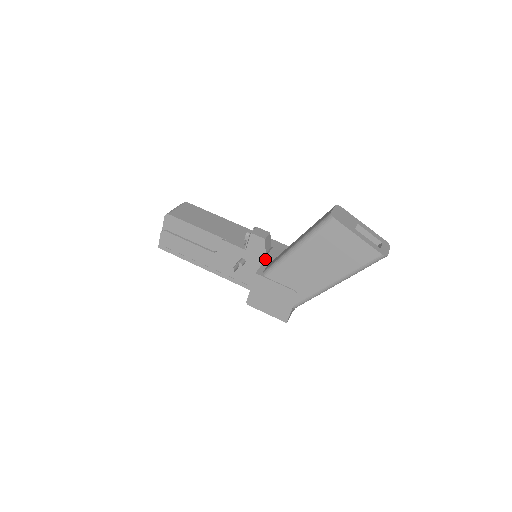
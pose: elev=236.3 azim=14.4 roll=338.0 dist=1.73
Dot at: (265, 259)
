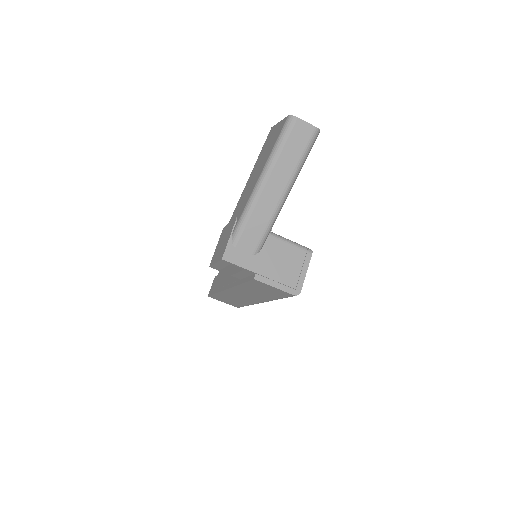
Dot at: occluded
